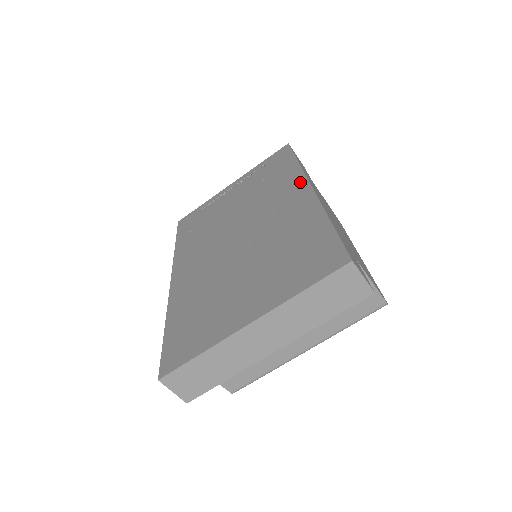
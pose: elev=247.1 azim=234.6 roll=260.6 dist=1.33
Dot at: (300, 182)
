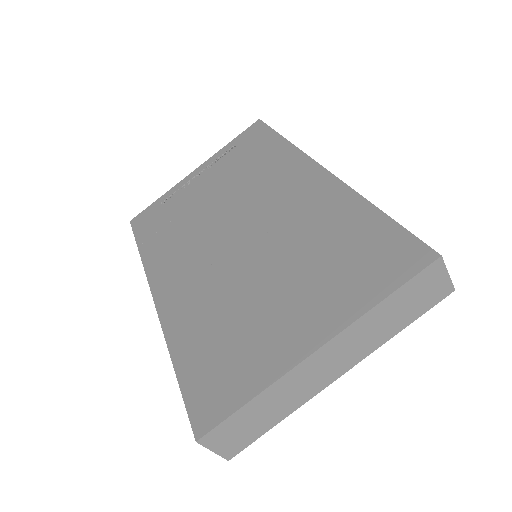
Dot at: (303, 163)
